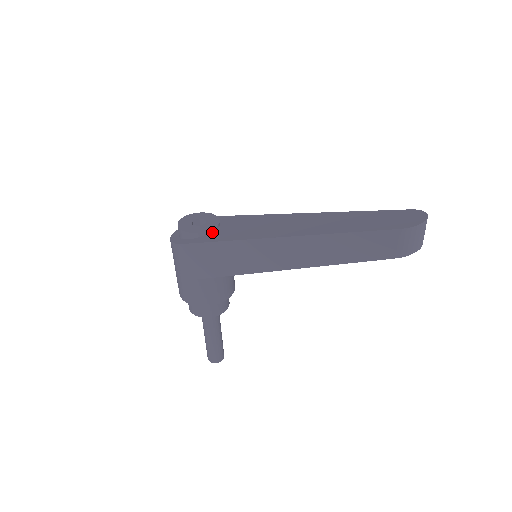
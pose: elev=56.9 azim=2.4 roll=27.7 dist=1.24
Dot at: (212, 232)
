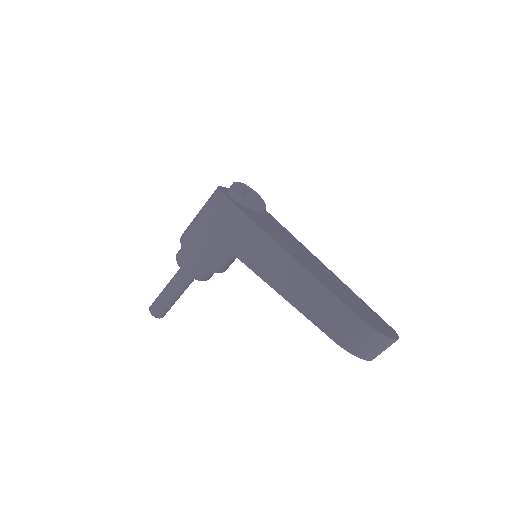
Dot at: (249, 208)
